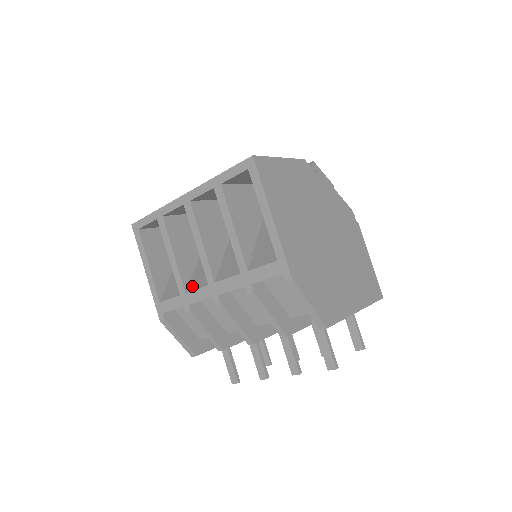
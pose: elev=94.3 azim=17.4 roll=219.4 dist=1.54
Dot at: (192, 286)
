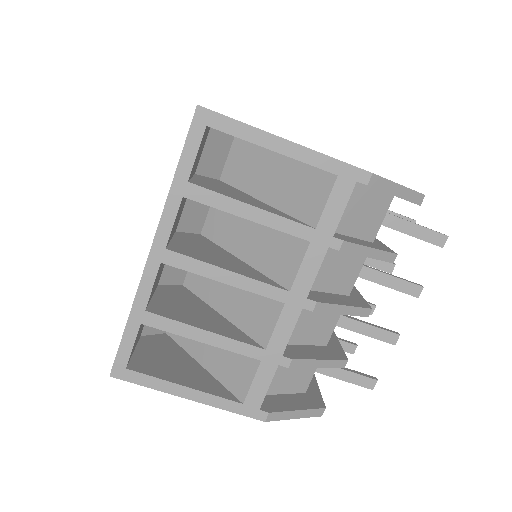
Dot at: (263, 334)
